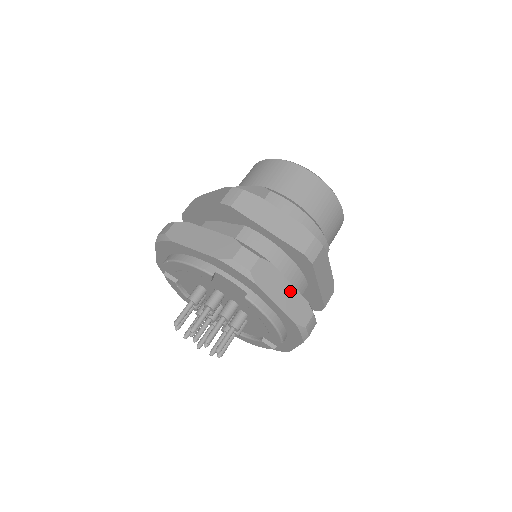
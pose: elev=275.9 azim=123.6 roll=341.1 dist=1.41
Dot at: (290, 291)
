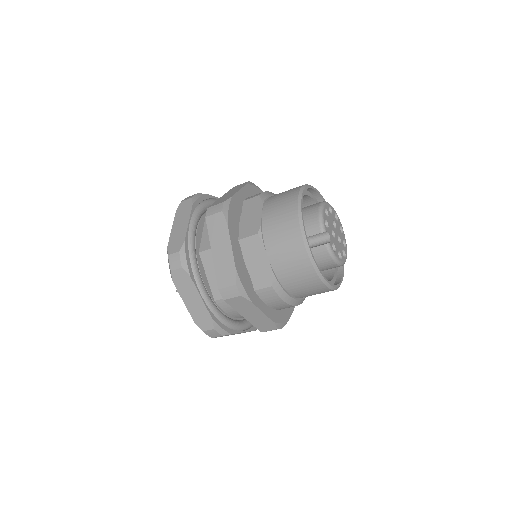
Dot at: occluded
